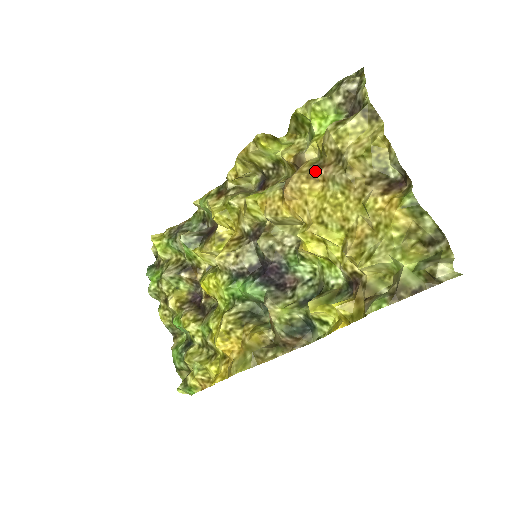
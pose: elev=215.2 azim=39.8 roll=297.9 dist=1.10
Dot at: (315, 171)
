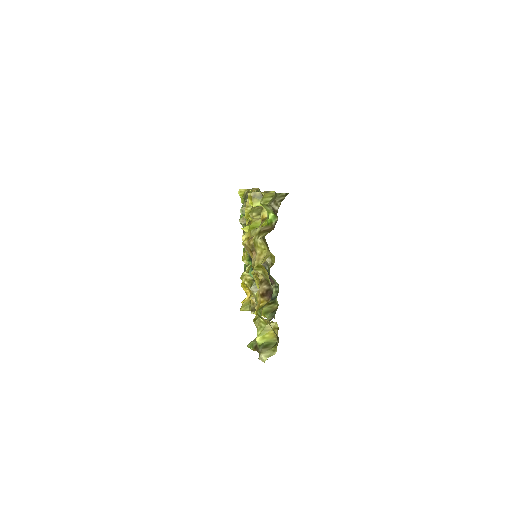
Dot at: (252, 249)
